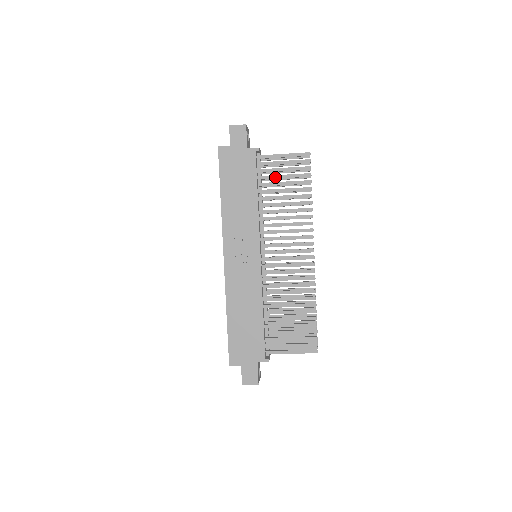
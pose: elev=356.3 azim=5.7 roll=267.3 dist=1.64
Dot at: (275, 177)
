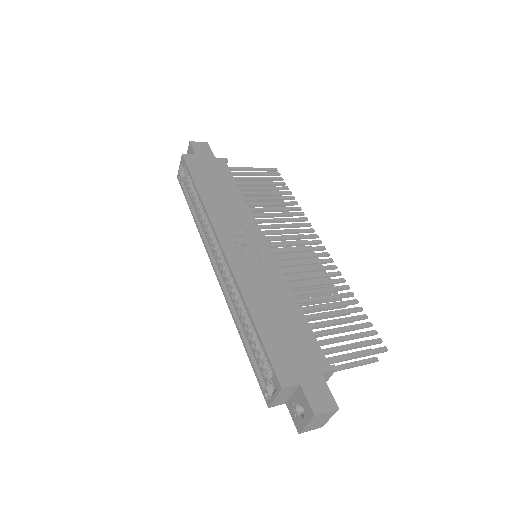
Dot at: (251, 183)
